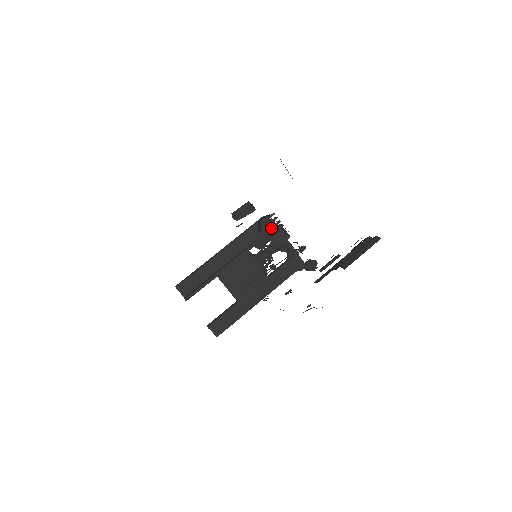
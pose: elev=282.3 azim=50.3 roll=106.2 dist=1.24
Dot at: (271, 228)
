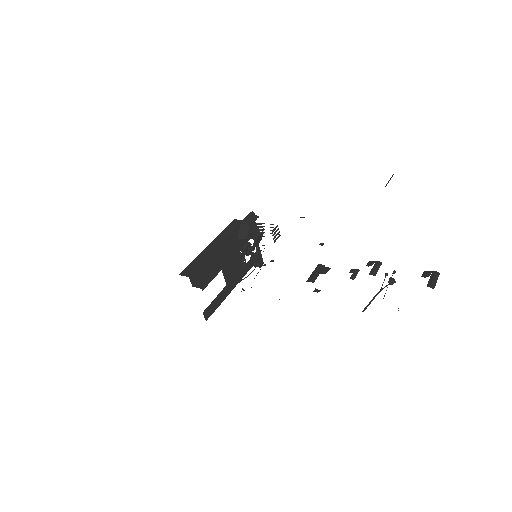
Dot at: (275, 237)
